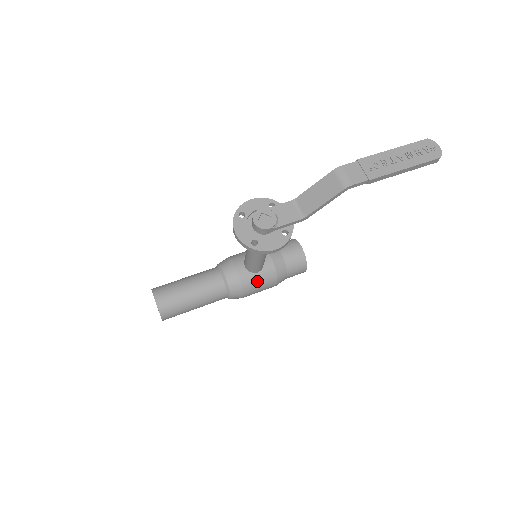
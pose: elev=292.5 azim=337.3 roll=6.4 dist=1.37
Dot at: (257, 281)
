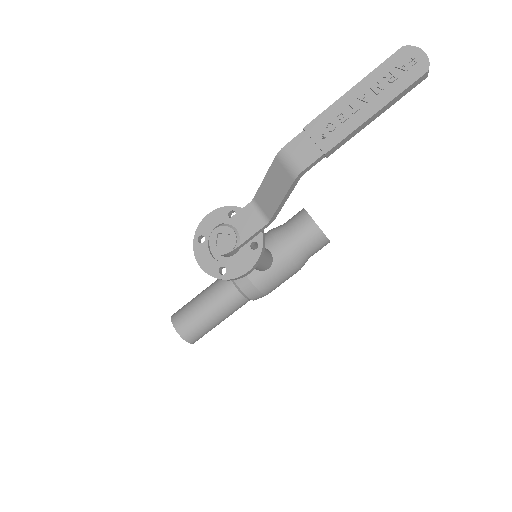
Dot at: (272, 277)
